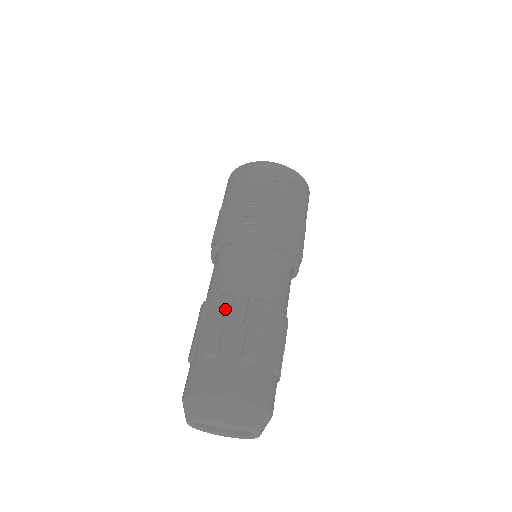
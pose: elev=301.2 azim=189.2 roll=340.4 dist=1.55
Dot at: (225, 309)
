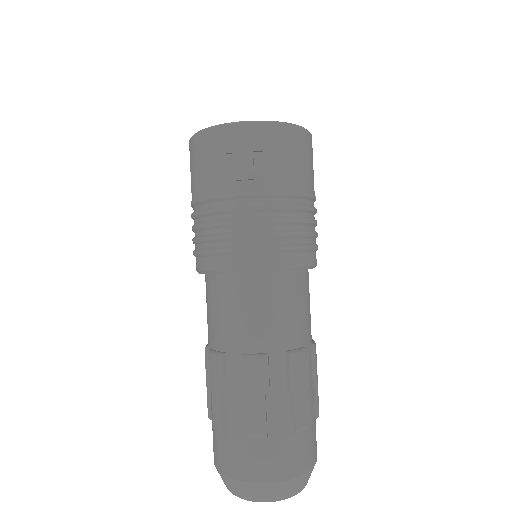
Dot at: (219, 374)
